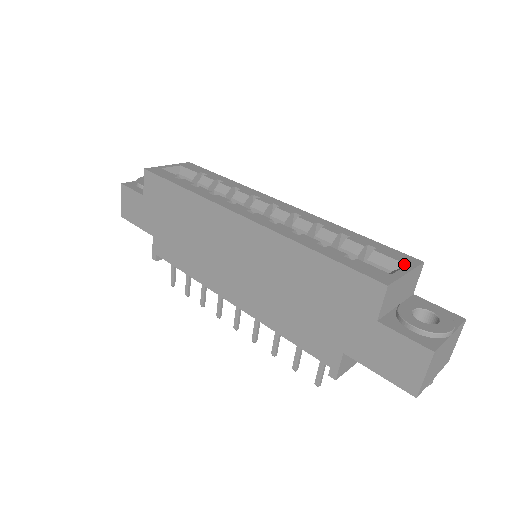
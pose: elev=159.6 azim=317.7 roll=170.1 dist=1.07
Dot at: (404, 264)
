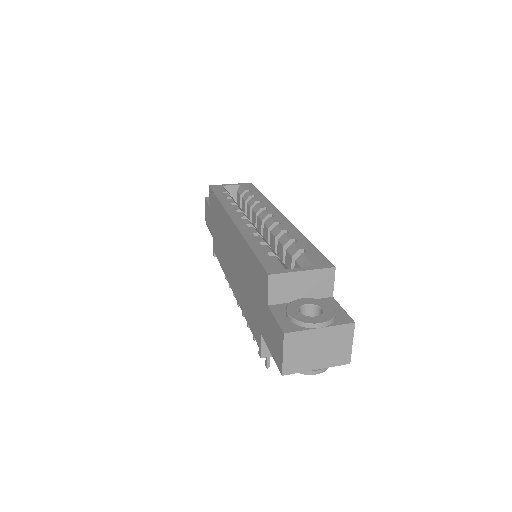
Dot at: (313, 265)
